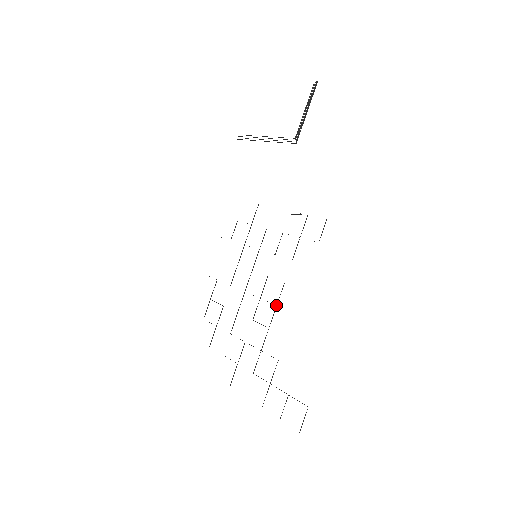
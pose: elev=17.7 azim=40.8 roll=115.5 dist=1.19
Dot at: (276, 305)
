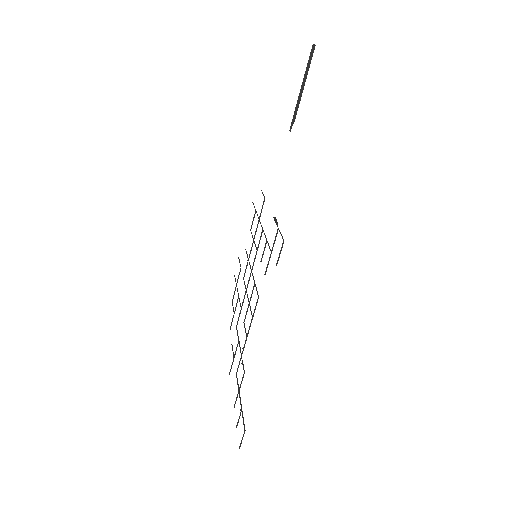
Dot at: (252, 317)
